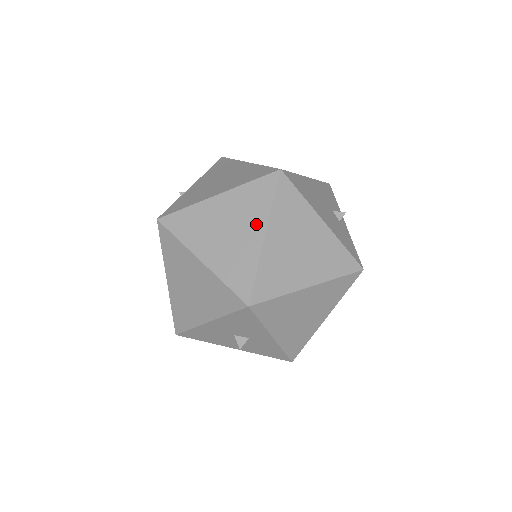
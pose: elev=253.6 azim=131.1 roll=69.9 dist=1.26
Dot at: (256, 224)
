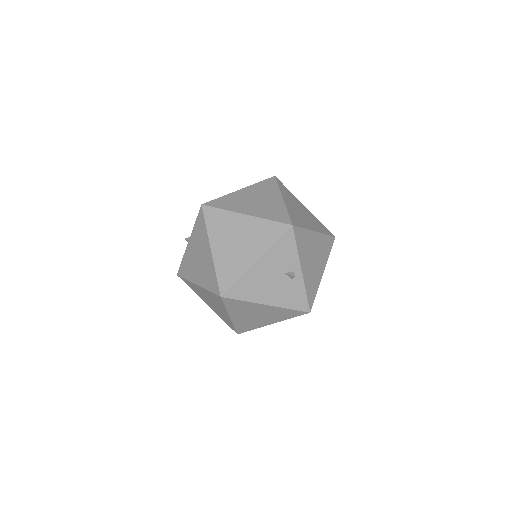
Dot at: (223, 310)
